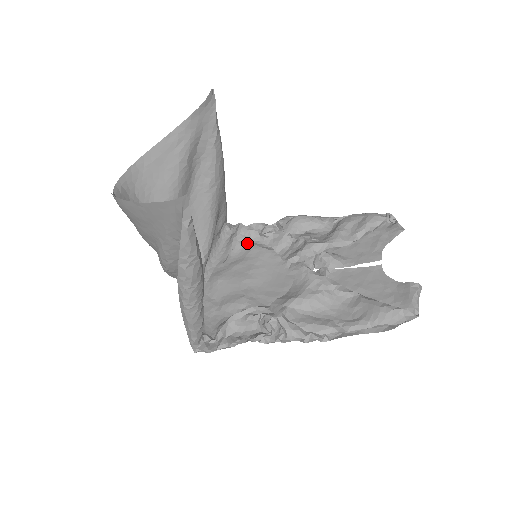
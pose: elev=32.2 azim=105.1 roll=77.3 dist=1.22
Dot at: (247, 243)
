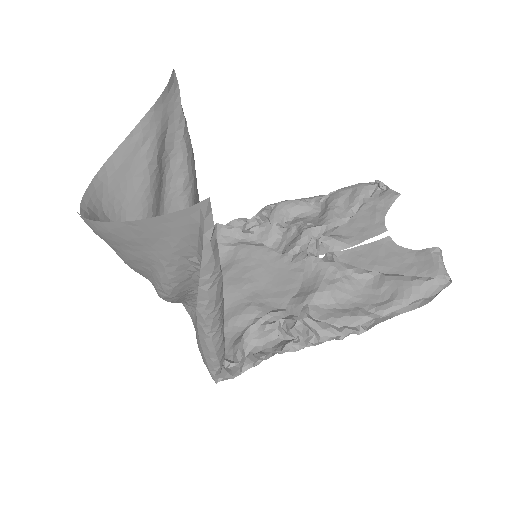
Dot at: (231, 244)
